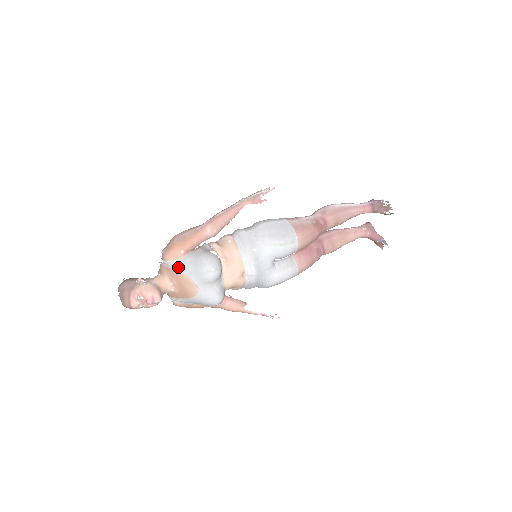
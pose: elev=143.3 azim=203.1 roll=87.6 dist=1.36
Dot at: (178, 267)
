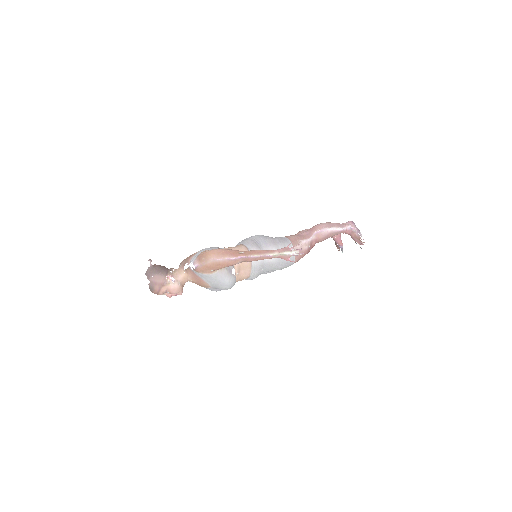
Dot at: (204, 278)
